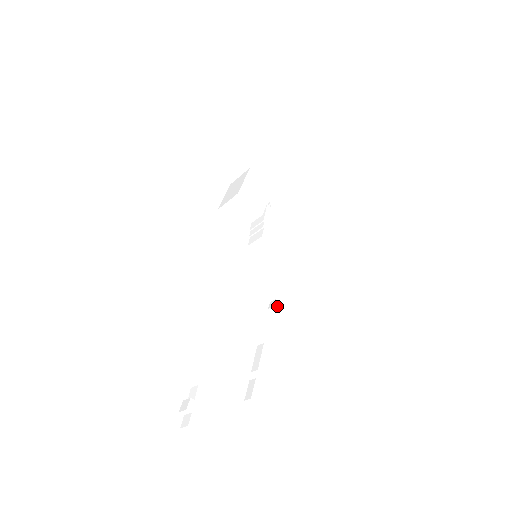
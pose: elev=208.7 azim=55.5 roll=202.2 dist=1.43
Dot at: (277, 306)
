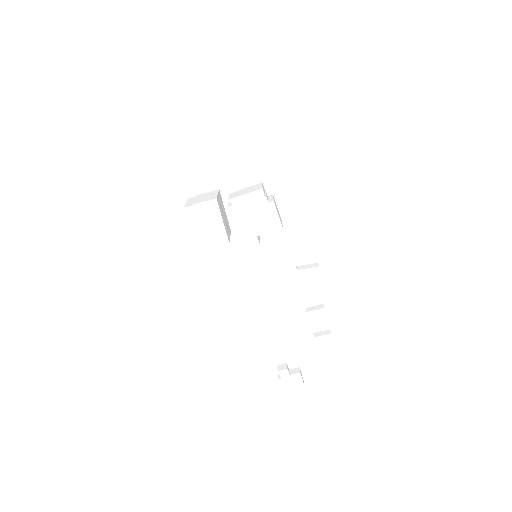
Dot at: (301, 275)
